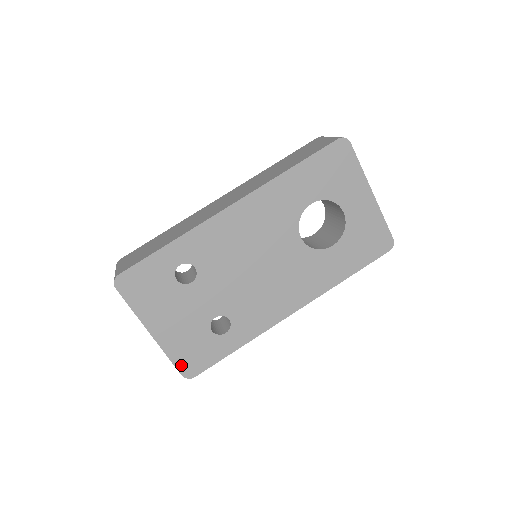
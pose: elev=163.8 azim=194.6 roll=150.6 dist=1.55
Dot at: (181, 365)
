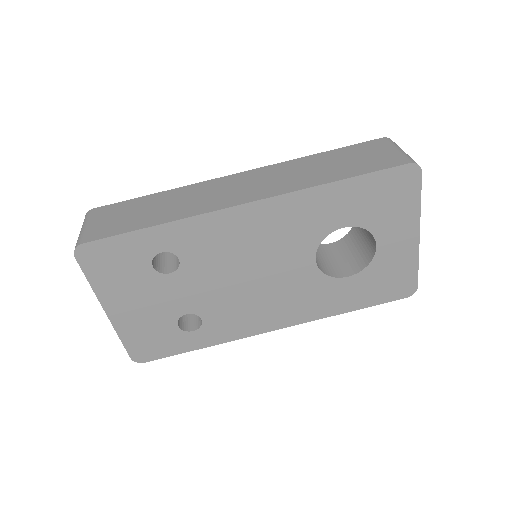
Dot at: (133, 349)
